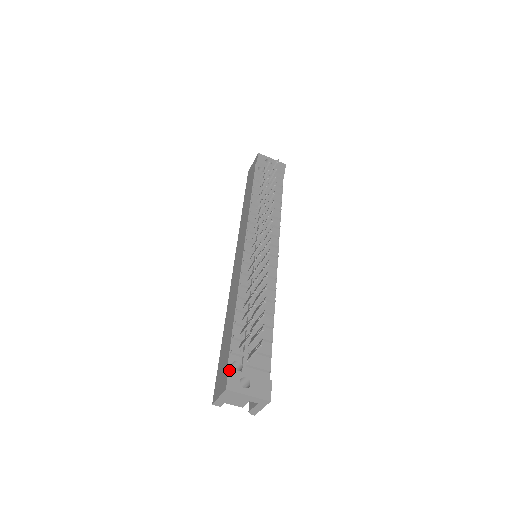
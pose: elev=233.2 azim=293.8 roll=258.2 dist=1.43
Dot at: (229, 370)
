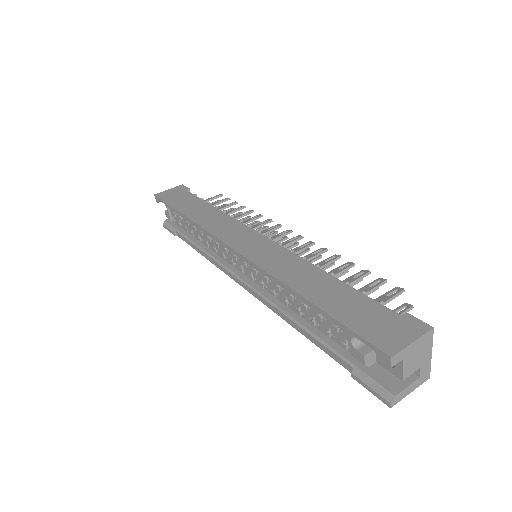
Dot at: (409, 314)
